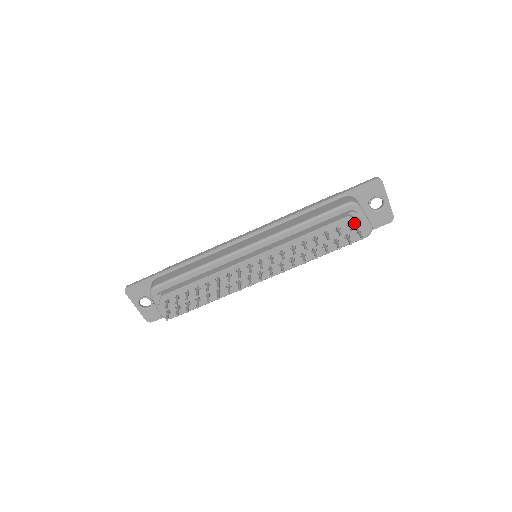
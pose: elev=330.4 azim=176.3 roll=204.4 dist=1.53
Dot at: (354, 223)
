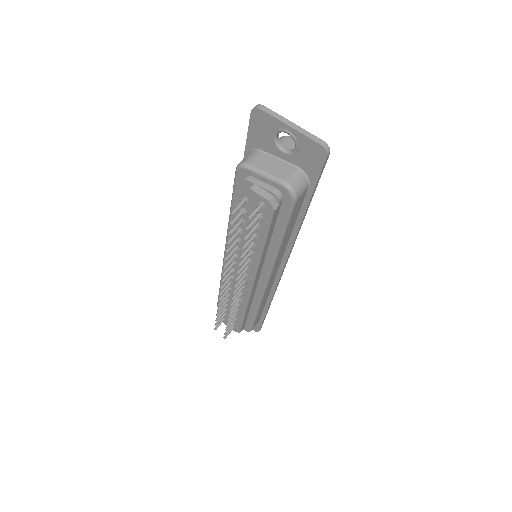
Dot at: (248, 196)
